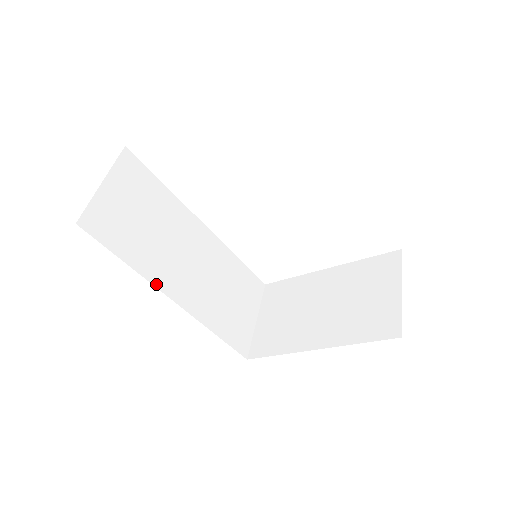
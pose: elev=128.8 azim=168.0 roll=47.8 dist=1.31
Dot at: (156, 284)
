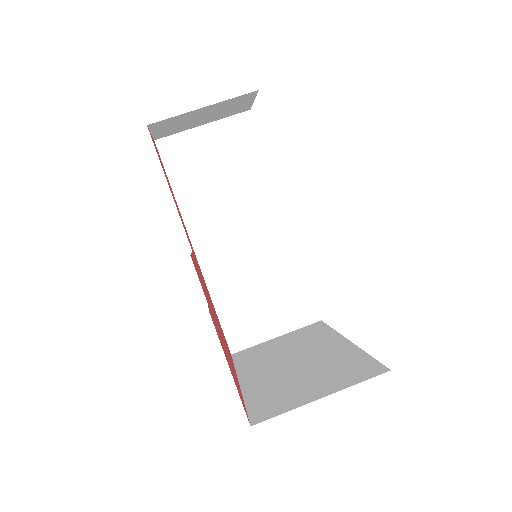
Dot at: (188, 225)
